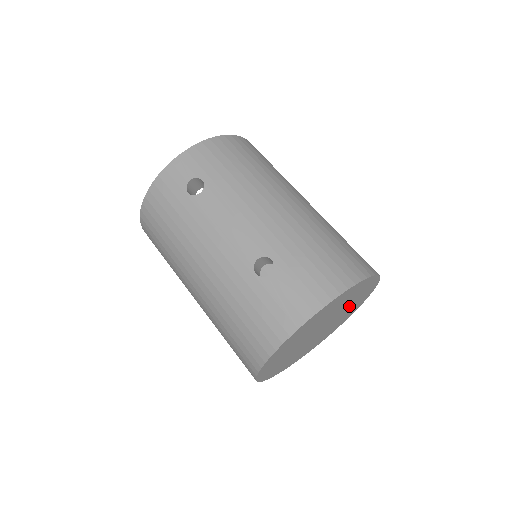
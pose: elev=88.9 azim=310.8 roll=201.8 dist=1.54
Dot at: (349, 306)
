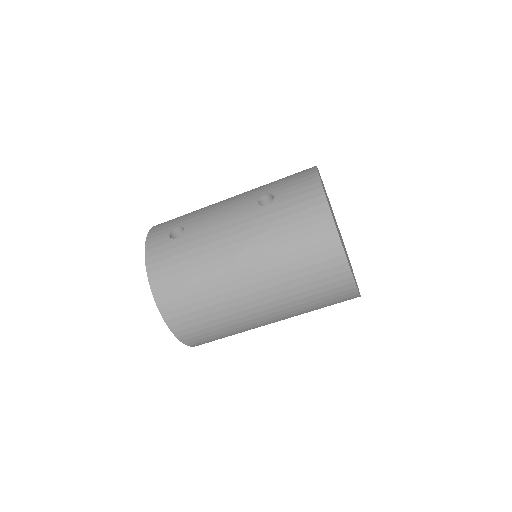
Dot at: occluded
